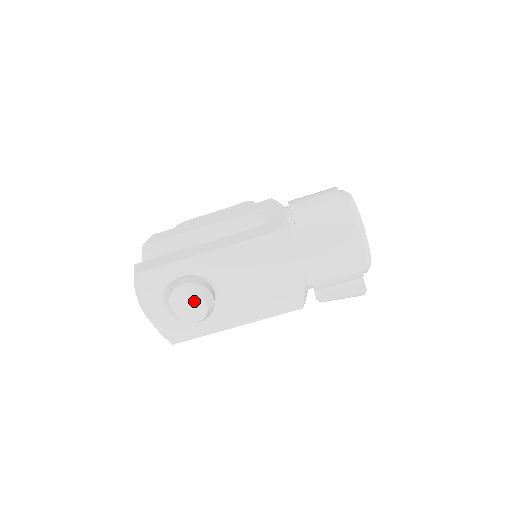
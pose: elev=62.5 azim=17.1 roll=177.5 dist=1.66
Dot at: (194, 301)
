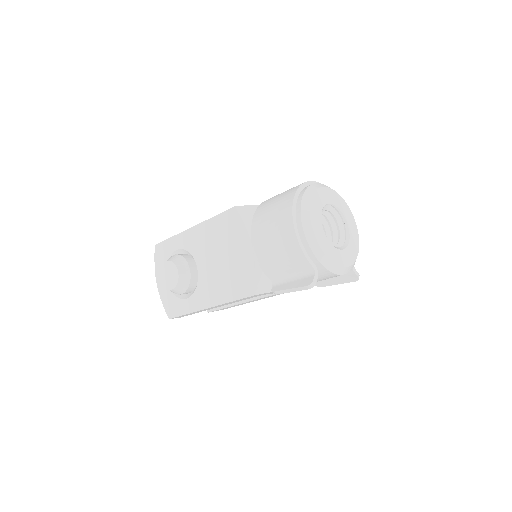
Dot at: (172, 267)
